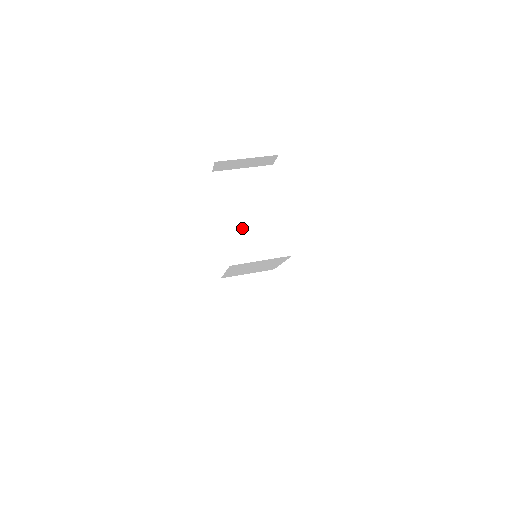
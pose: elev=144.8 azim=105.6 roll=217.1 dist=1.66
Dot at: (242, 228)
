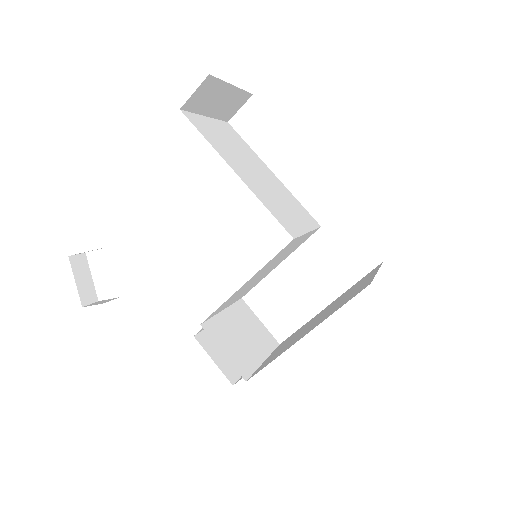
Dot at: (263, 189)
